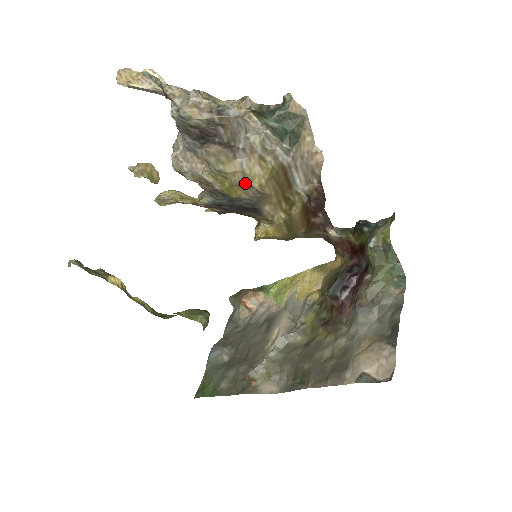
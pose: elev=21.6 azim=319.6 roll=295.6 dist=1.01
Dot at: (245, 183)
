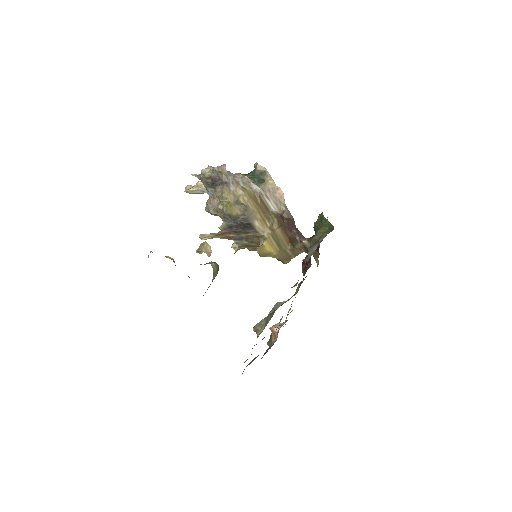
Dot at: (237, 202)
